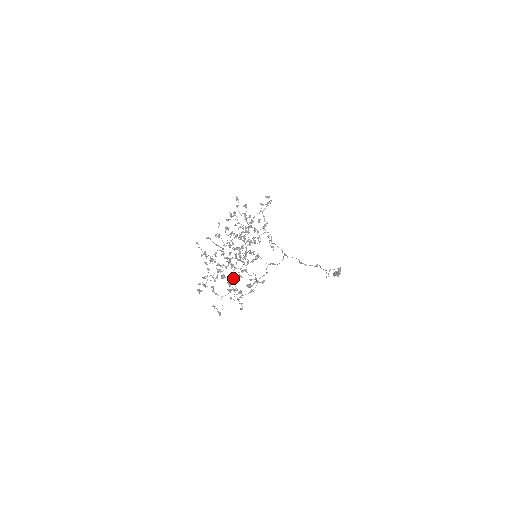
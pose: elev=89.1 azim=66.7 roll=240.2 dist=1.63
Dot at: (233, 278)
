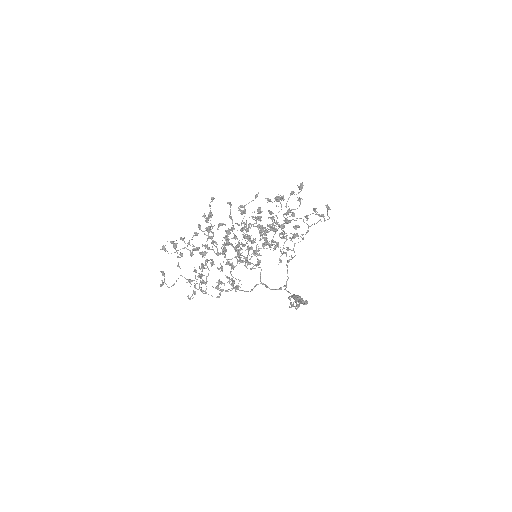
Dot at: occluded
